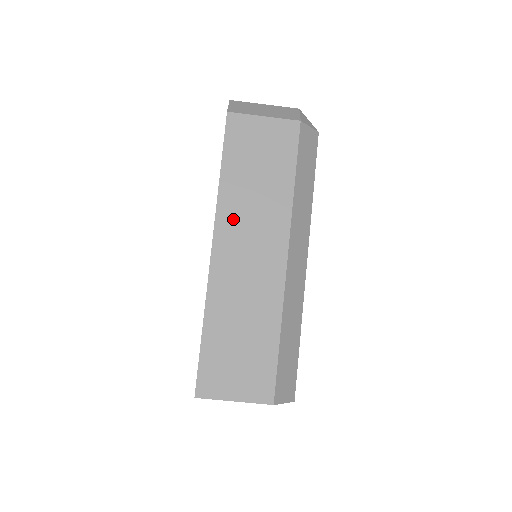
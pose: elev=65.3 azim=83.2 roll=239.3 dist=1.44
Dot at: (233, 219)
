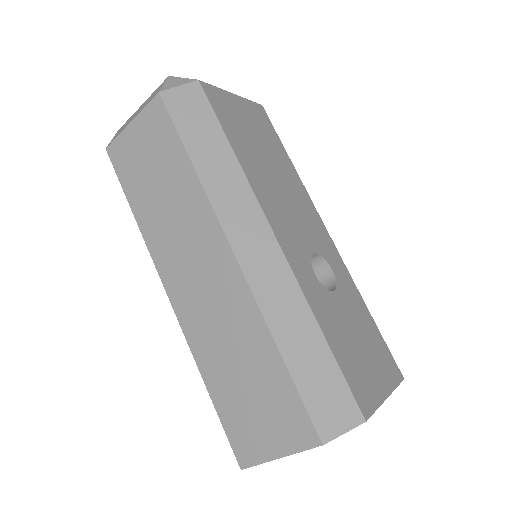
Dot at: (166, 250)
